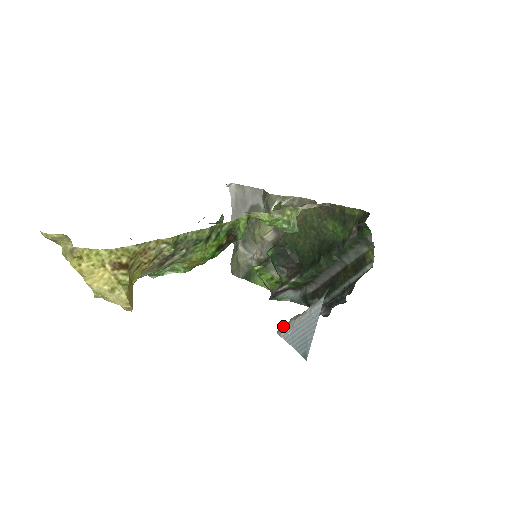
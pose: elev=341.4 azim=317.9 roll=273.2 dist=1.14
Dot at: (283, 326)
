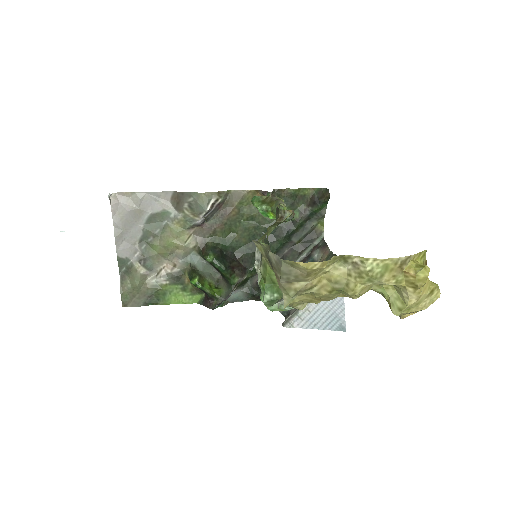
Dot at: (291, 317)
